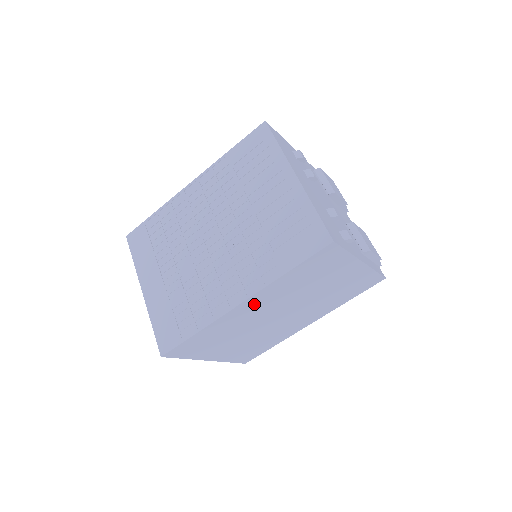
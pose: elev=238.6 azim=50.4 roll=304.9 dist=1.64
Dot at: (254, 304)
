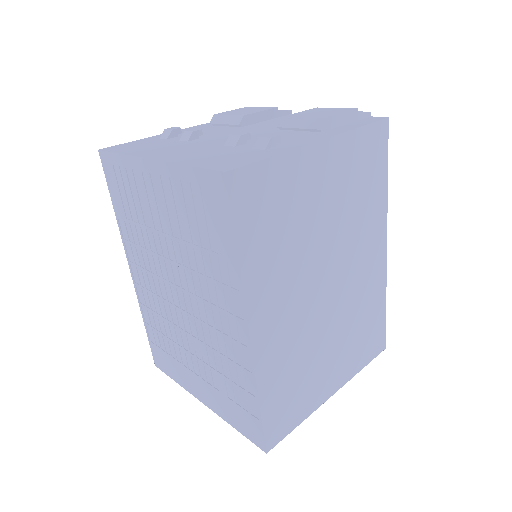
Dot at: (268, 316)
